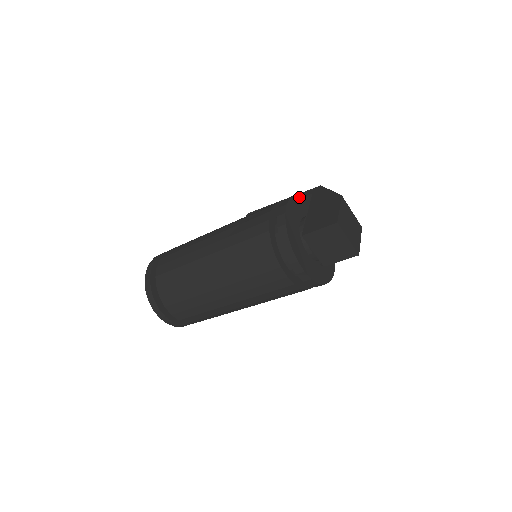
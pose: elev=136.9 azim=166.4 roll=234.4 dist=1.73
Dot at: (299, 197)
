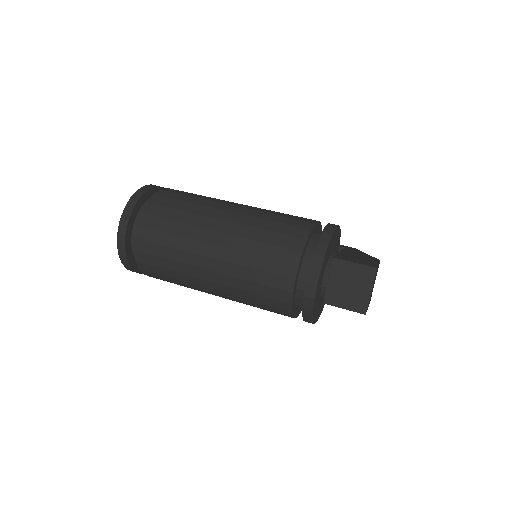
Dot at: (340, 236)
